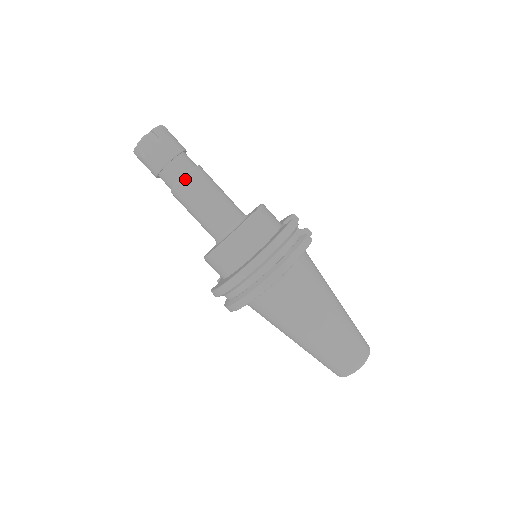
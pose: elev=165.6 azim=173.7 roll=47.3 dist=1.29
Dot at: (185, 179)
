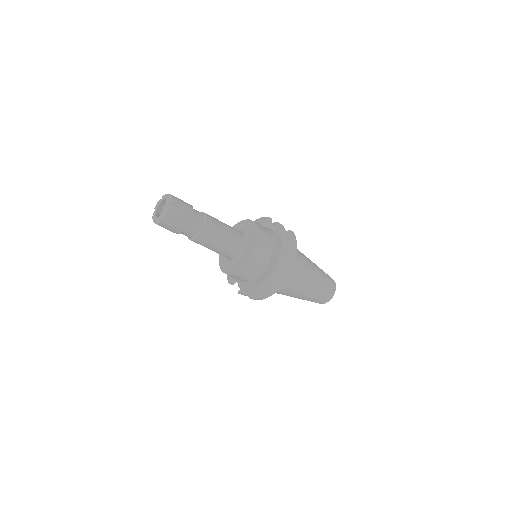
Dot at: (205, 228)
